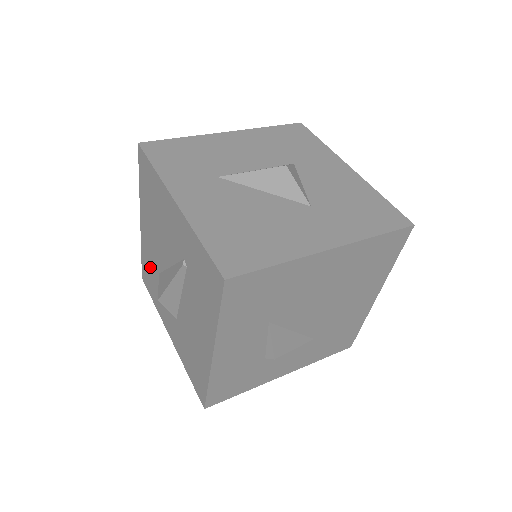
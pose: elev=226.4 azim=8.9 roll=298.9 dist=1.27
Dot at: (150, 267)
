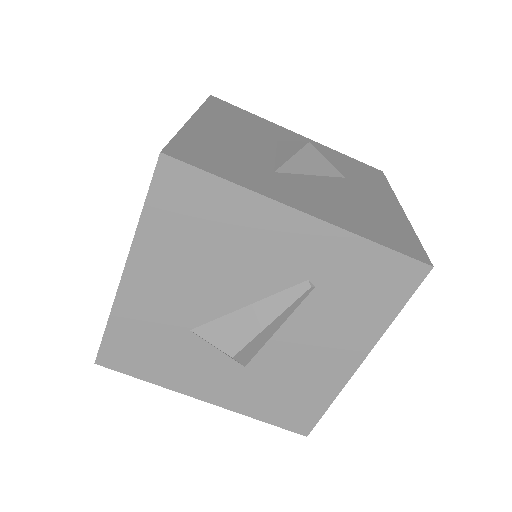
Dot at: (149, 333)
